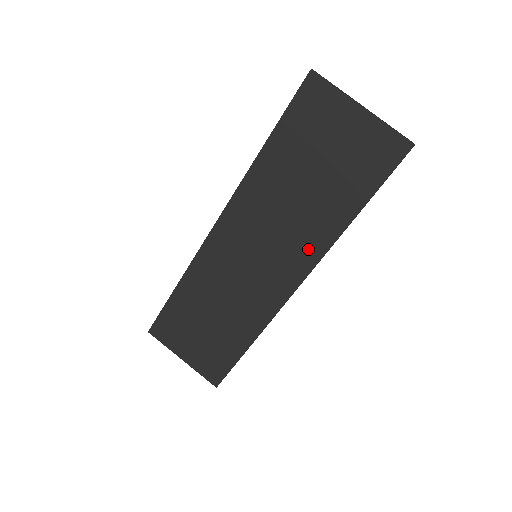
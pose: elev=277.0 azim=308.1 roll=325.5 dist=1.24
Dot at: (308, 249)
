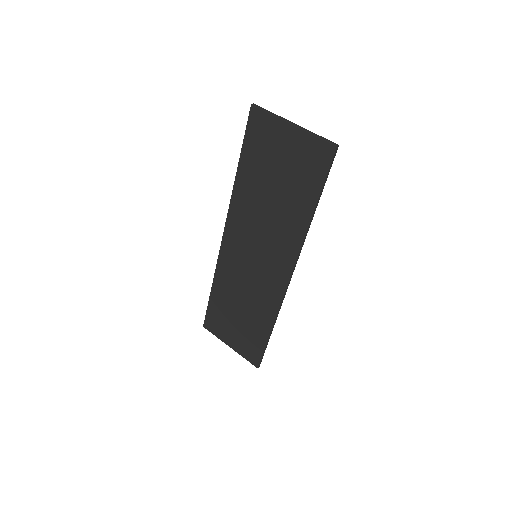
Dot at: (288, 245)
